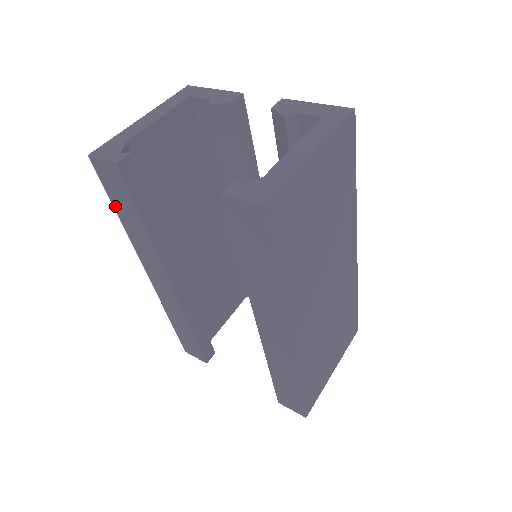
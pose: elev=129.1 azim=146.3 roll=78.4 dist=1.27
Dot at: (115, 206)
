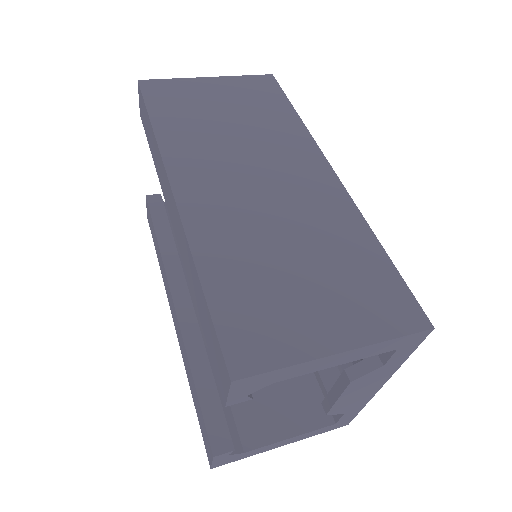
Dot at: (155, 248)
